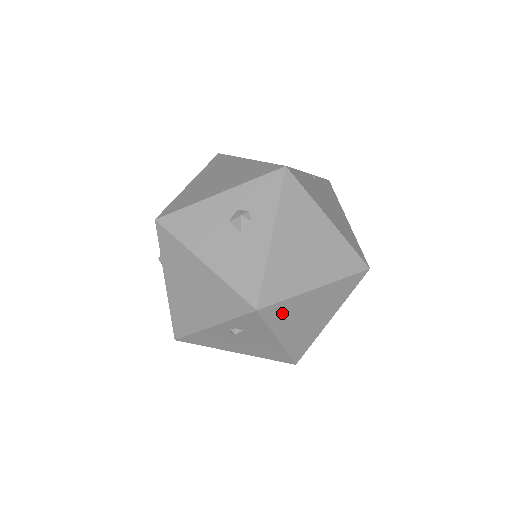
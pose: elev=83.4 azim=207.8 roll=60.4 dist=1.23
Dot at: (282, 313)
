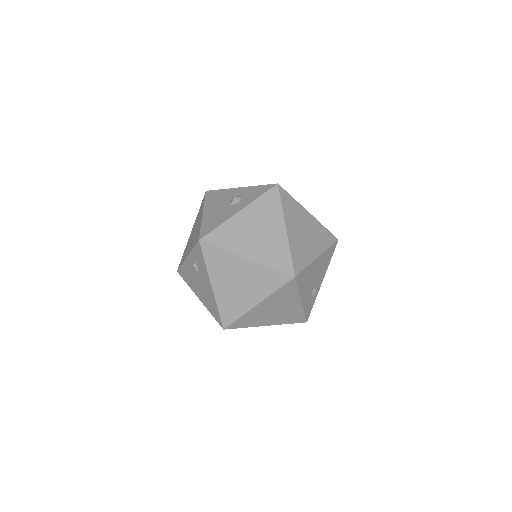
Dot at: (217, 260)
